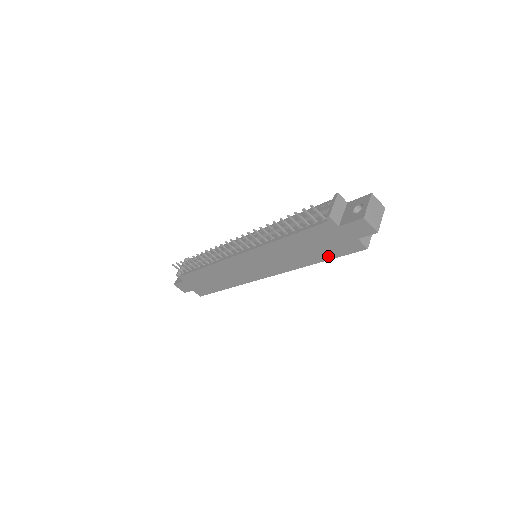
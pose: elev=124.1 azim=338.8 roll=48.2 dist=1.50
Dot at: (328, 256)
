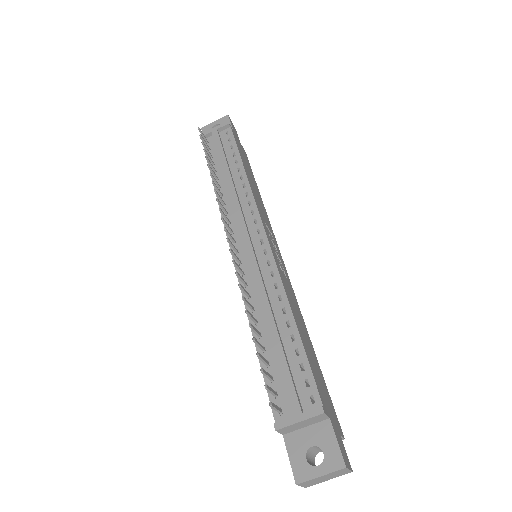
Dot at: occluded
